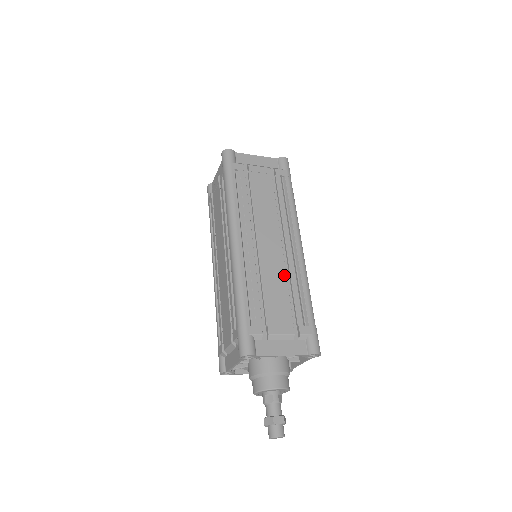
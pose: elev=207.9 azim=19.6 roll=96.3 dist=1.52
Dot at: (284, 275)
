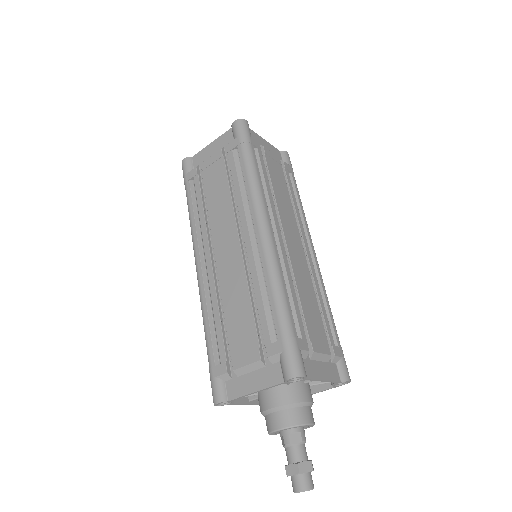
Dot at: (244, 283)
